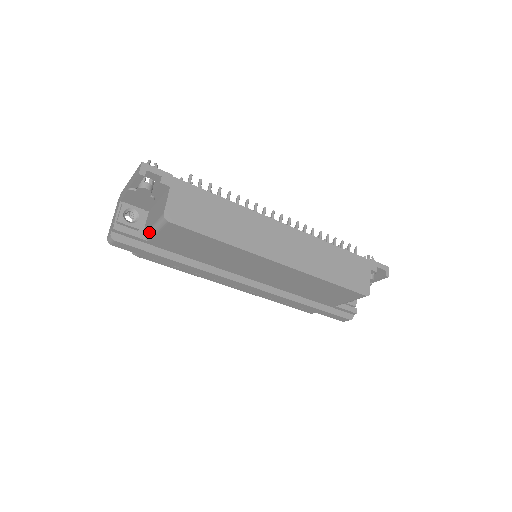
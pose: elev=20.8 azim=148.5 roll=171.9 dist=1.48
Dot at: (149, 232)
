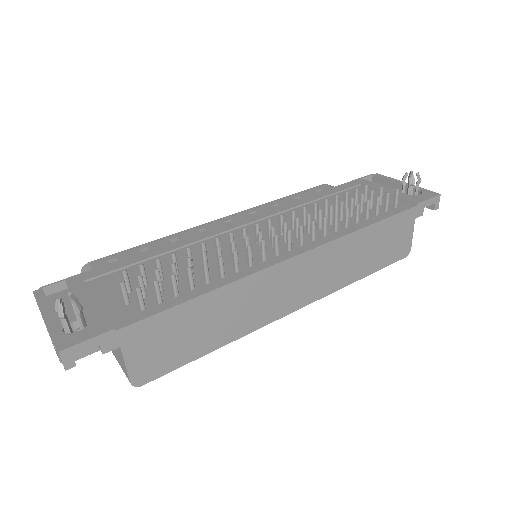
Dot at: occluded
